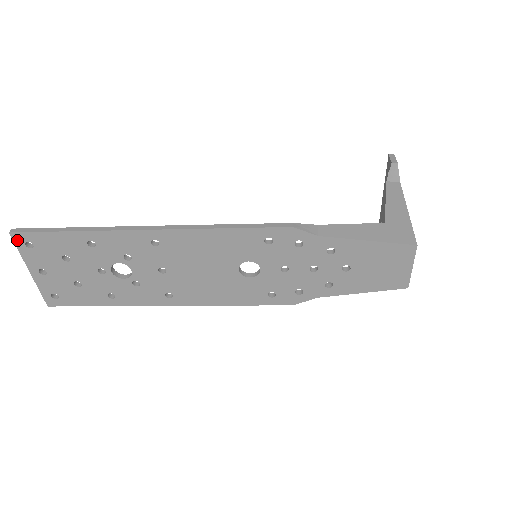
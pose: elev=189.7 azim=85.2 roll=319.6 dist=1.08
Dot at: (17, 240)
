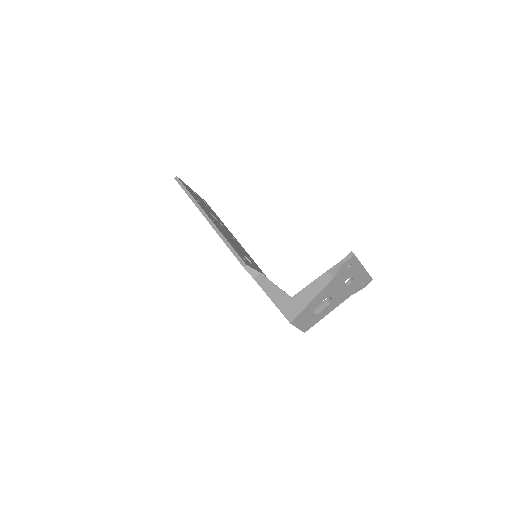
Dot at: occluded
